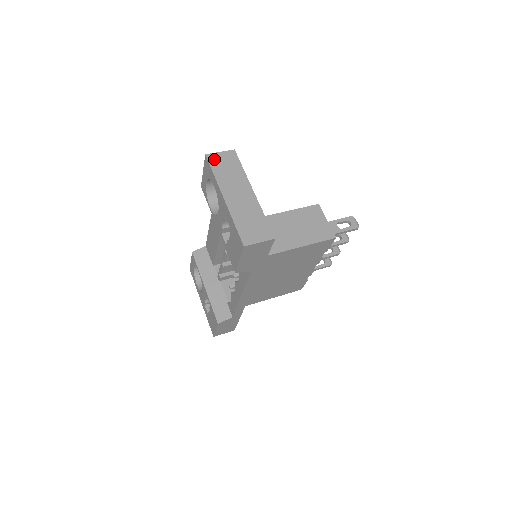
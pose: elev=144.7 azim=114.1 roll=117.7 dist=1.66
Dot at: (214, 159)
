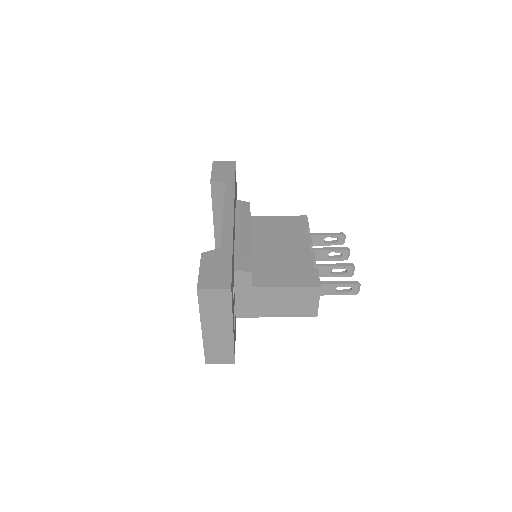
Dot at: (205, 295)
